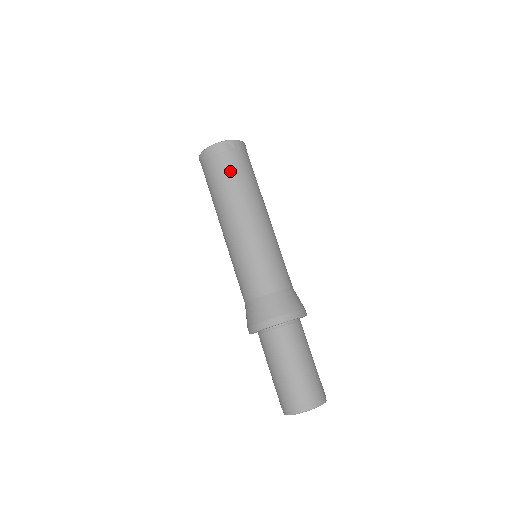
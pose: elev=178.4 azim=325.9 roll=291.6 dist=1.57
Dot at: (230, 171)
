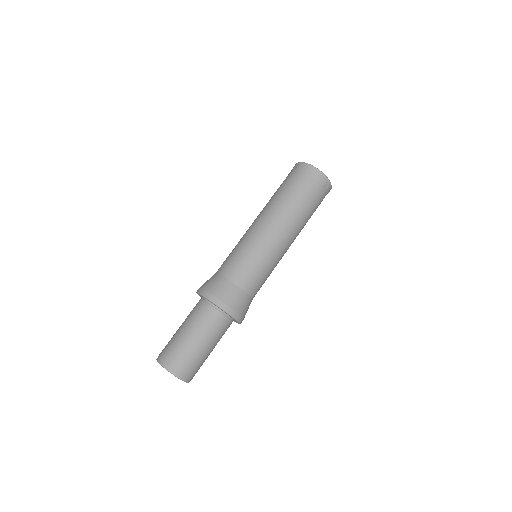
Dot at: (310, 198)
